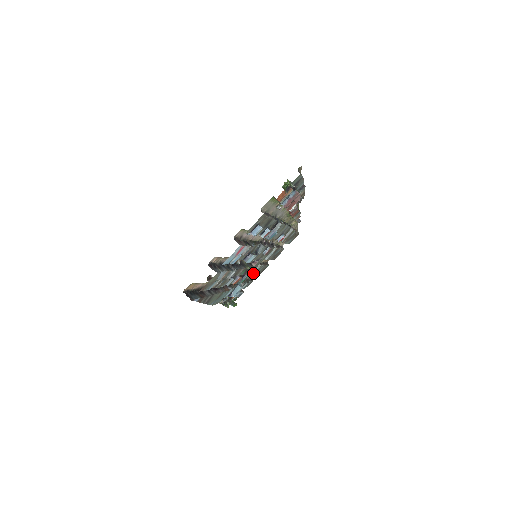
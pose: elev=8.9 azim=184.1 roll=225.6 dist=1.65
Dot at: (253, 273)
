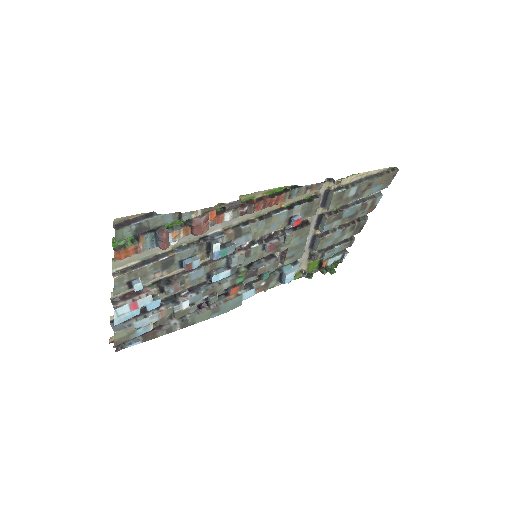
Dot at: (317, 247)
